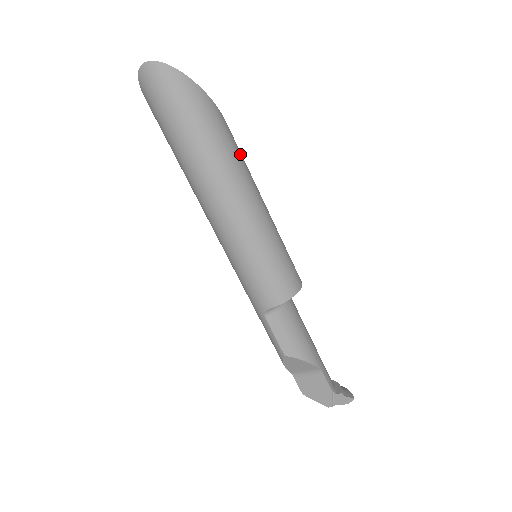
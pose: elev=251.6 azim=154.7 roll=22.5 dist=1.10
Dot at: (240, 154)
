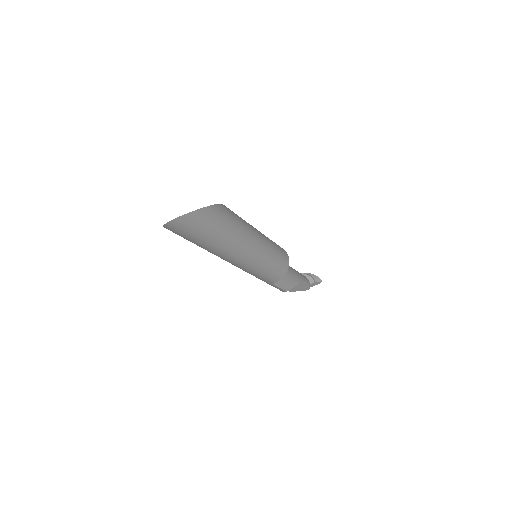
Dot at: (238, 218)
